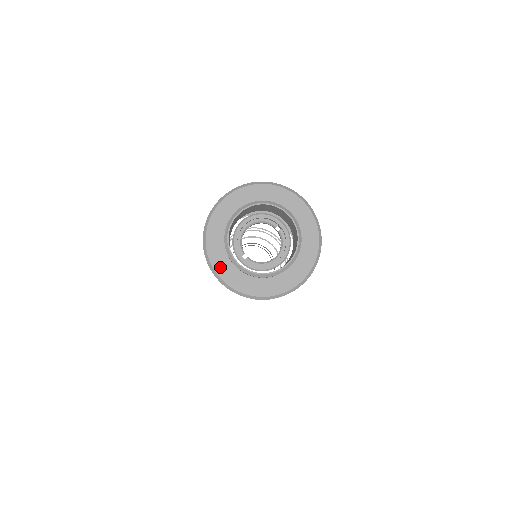
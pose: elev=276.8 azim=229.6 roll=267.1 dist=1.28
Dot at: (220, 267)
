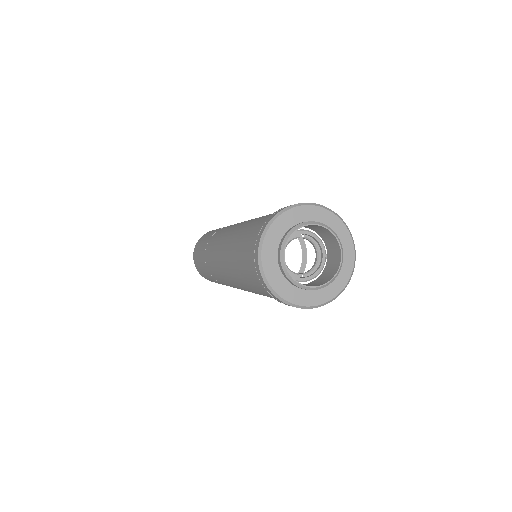
Dot at: (303, 300)
